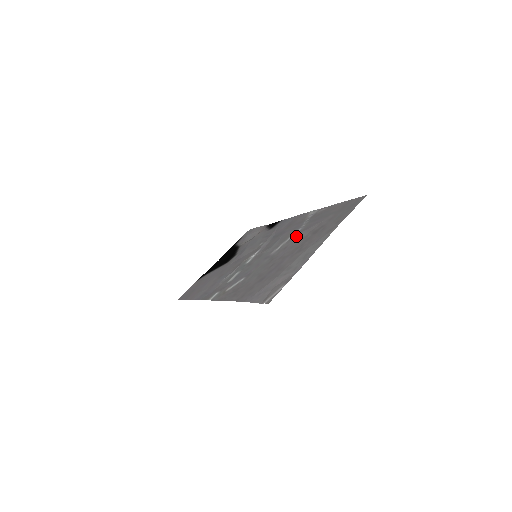
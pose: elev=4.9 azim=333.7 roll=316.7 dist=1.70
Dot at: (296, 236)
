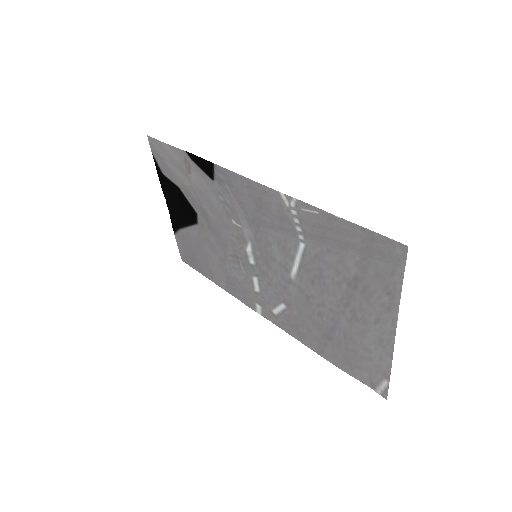
Dot at: (312, 267)
